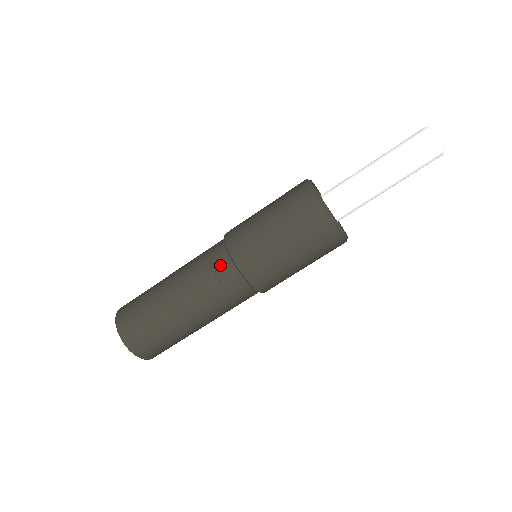
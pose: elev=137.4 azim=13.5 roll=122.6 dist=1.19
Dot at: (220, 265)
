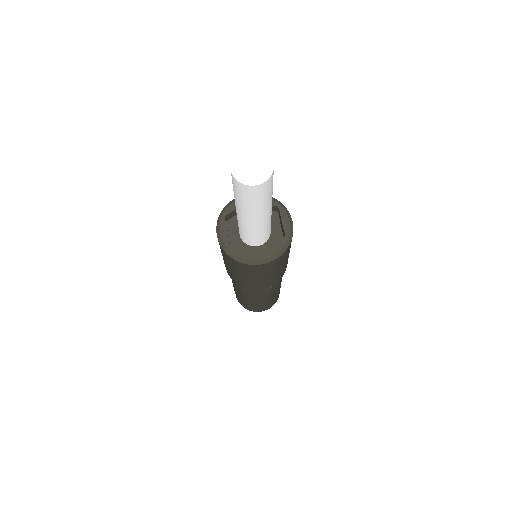
Dot at: (260, 290)
